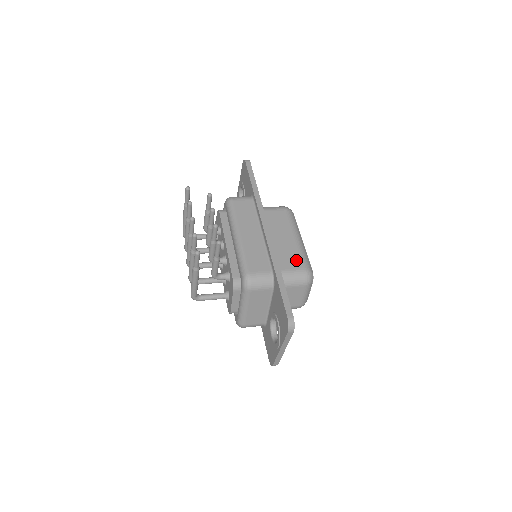
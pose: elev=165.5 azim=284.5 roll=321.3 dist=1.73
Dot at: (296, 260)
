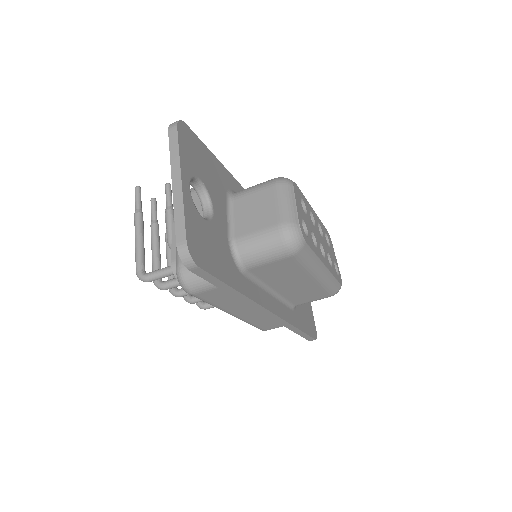
Dot at: occluded
